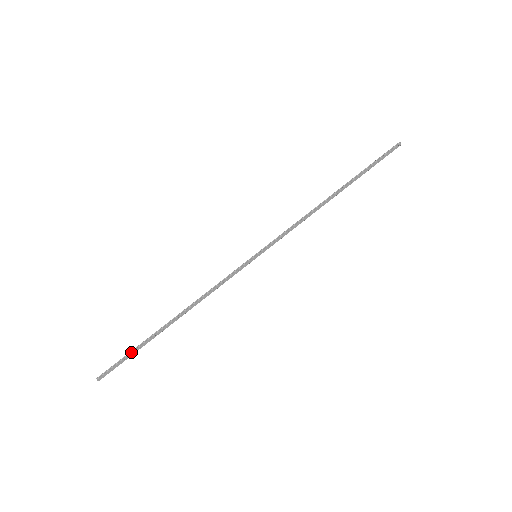
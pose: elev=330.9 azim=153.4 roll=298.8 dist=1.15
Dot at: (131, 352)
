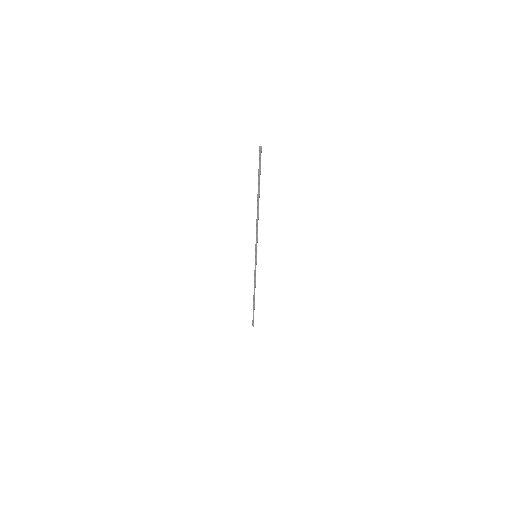
Dot at: occluded
